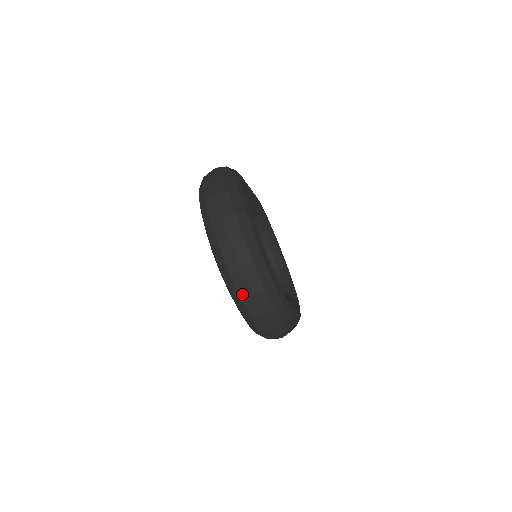
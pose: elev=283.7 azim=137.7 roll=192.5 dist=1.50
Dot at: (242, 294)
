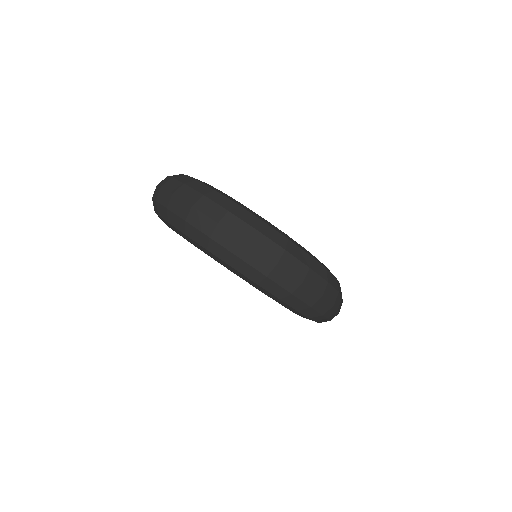
Dot at: (266, 271)
